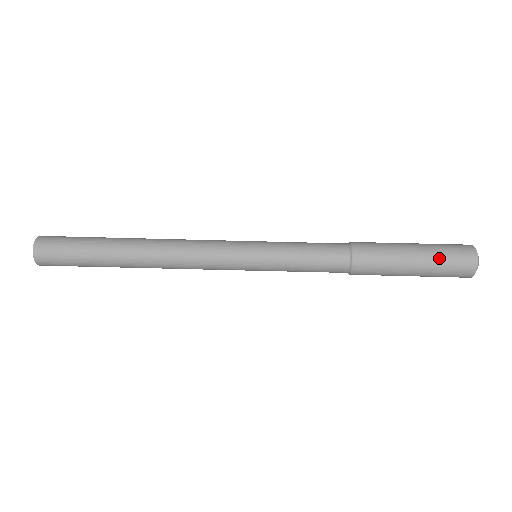
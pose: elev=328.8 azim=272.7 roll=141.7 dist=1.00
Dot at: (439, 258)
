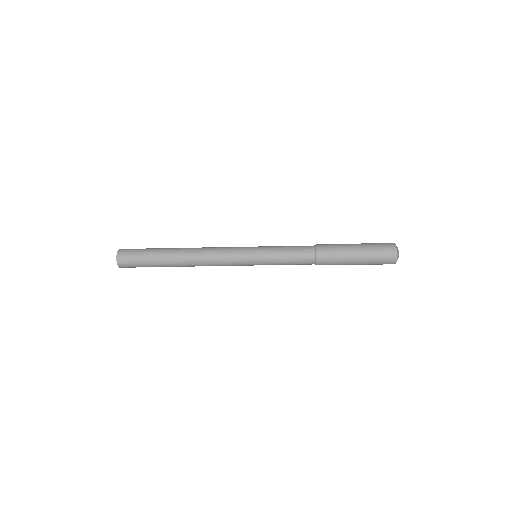
Dot at: (371, 246)
